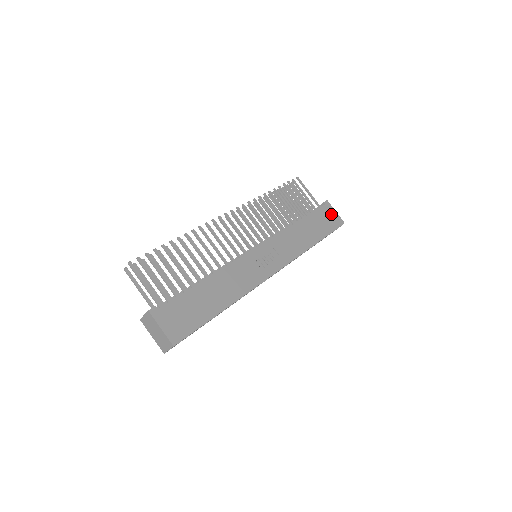
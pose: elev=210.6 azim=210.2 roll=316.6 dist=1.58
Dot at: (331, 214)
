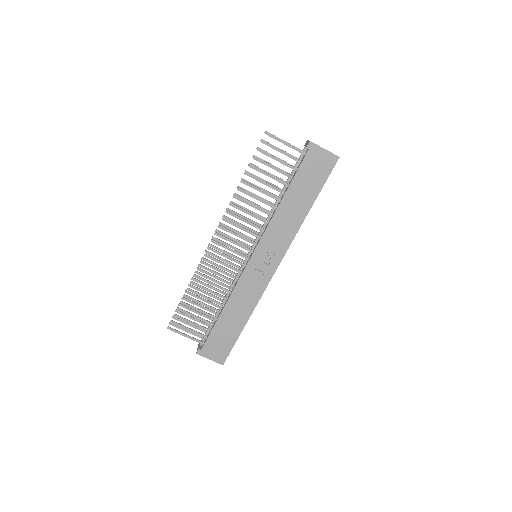
Dot at: (319, 158)
